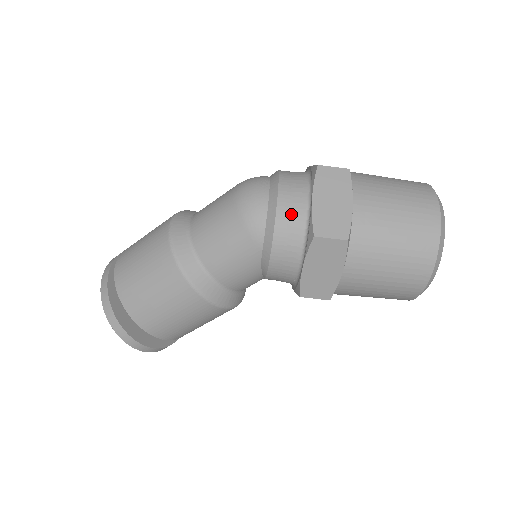
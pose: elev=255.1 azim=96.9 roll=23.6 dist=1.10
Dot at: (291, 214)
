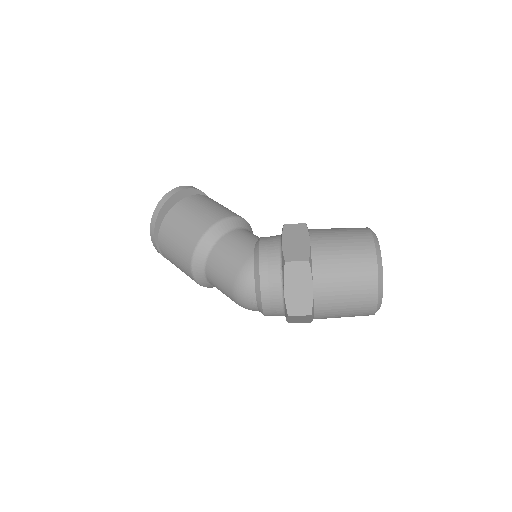
Dot at: occluded
